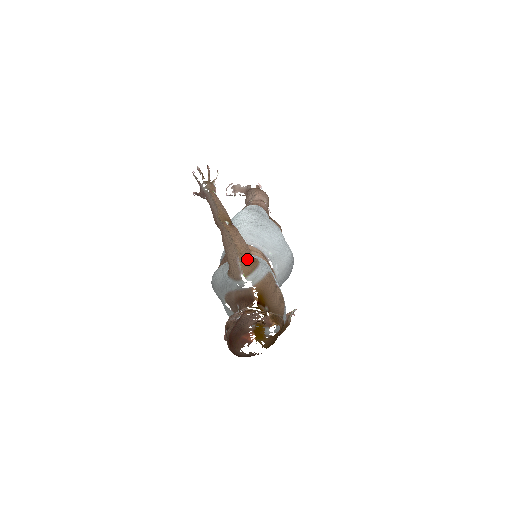
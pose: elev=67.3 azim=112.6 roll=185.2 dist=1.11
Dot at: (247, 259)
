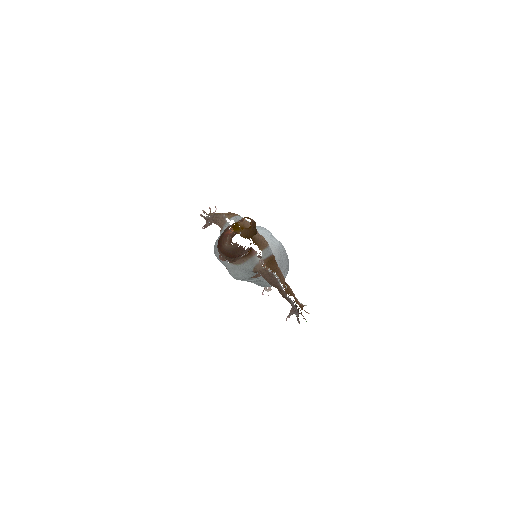
Dot at: (230, 213)
